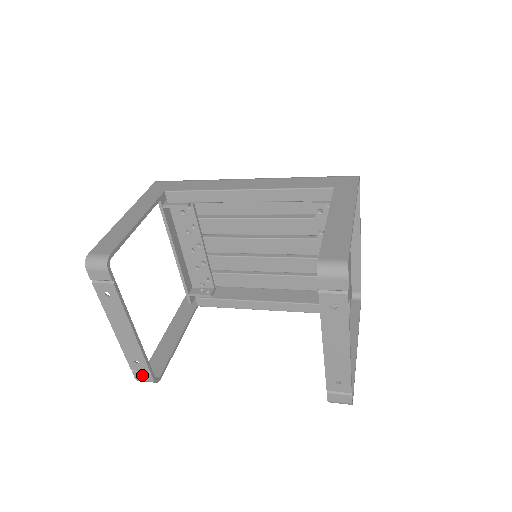
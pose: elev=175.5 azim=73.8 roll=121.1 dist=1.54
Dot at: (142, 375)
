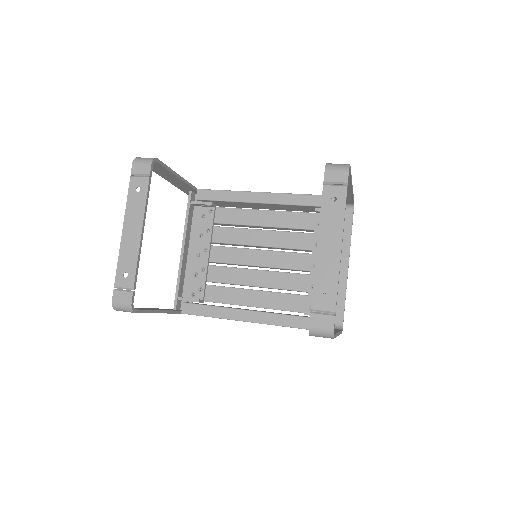
Dot at: (122, 294)
